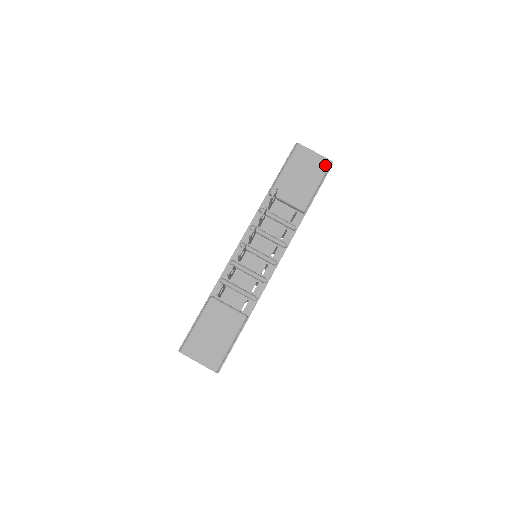
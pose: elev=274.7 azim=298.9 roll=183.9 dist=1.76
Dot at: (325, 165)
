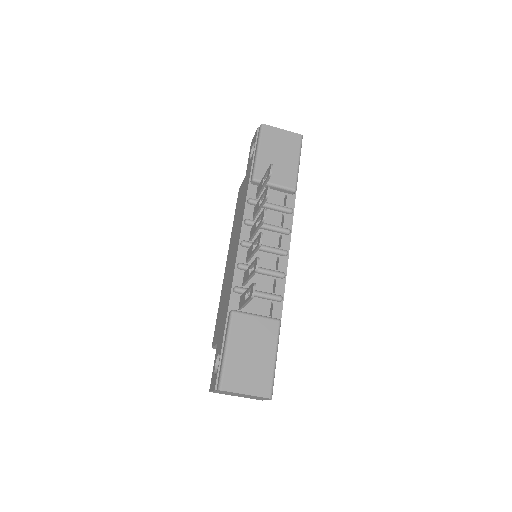
Dot at: (297, 140)
